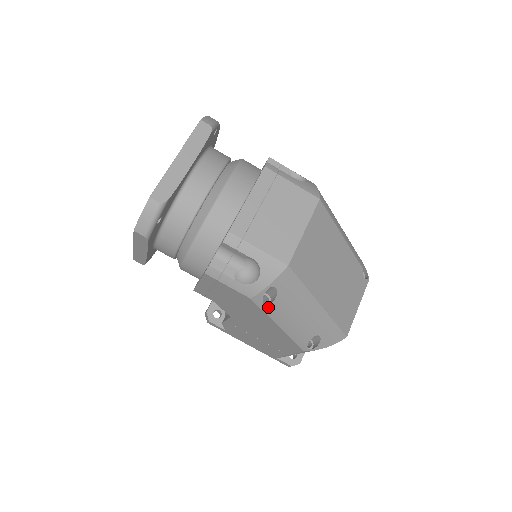
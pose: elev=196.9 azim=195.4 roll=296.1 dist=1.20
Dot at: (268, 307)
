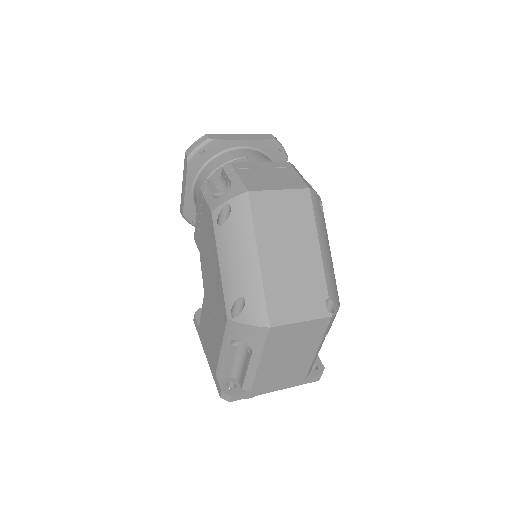
Dot at: (219, 229)
